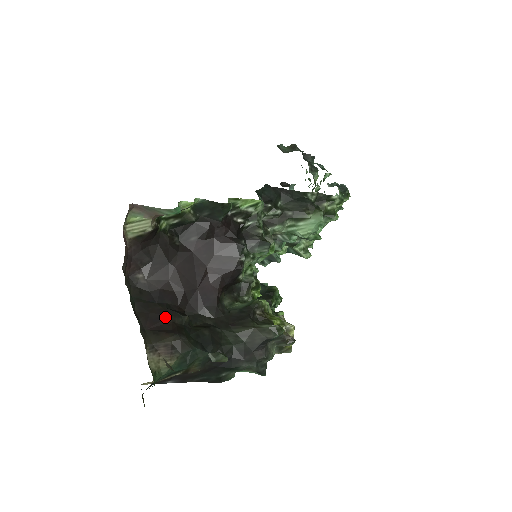
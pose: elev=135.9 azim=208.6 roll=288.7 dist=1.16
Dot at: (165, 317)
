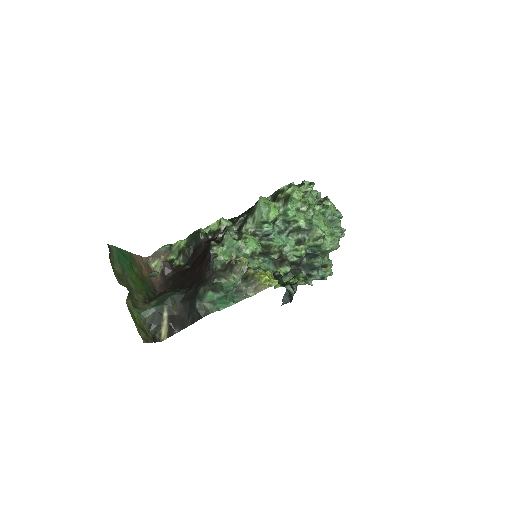
Dot at: occluded
